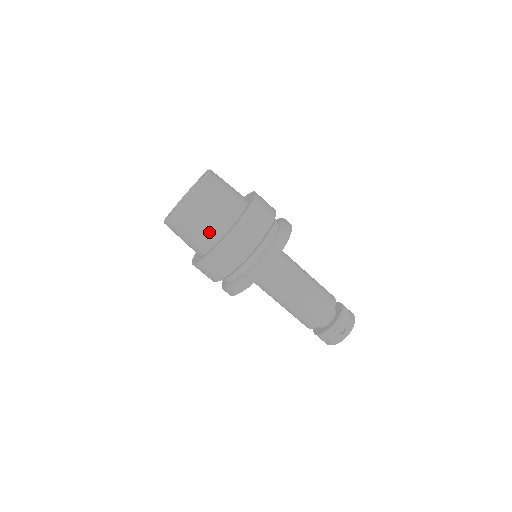
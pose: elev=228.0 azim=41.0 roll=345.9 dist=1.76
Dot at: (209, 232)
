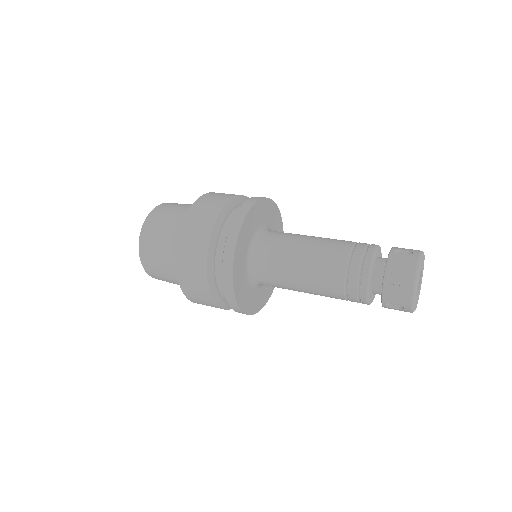
Dot at: (172, 257)
